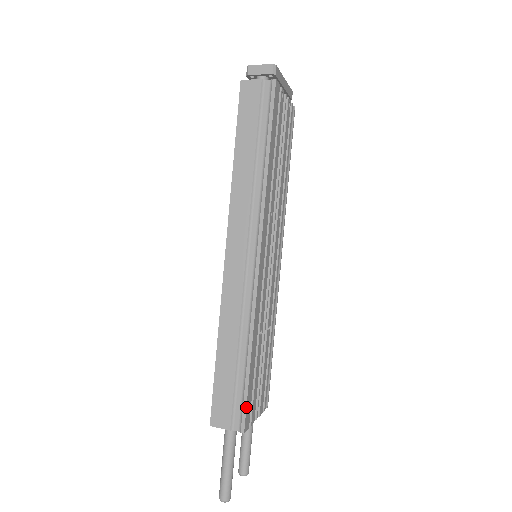
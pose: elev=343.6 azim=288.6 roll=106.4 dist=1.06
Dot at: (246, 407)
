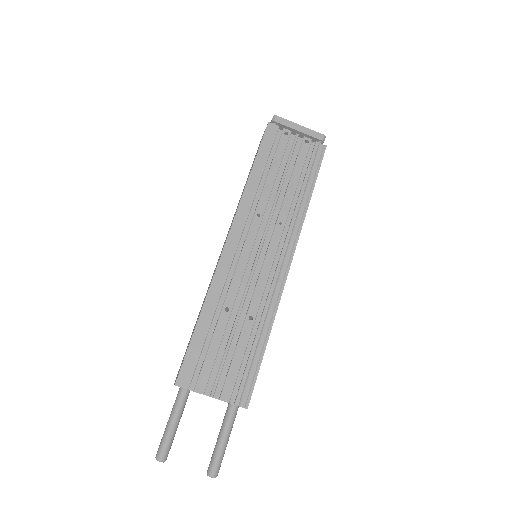
Dot at: (183, 361)
